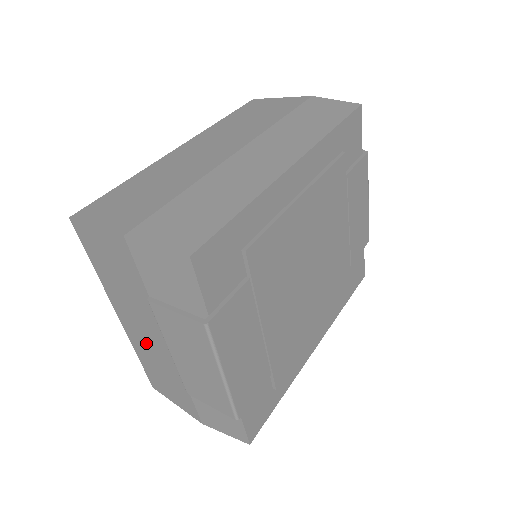
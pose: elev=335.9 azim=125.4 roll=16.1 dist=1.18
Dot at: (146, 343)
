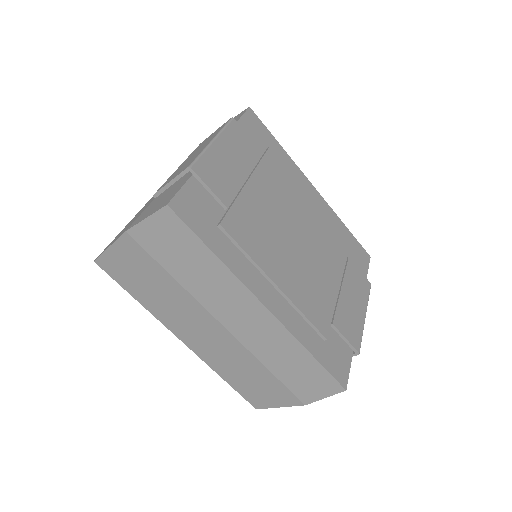
Dot at: occluded
